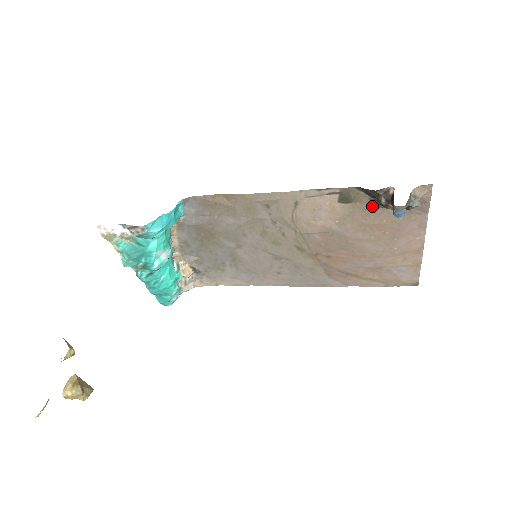
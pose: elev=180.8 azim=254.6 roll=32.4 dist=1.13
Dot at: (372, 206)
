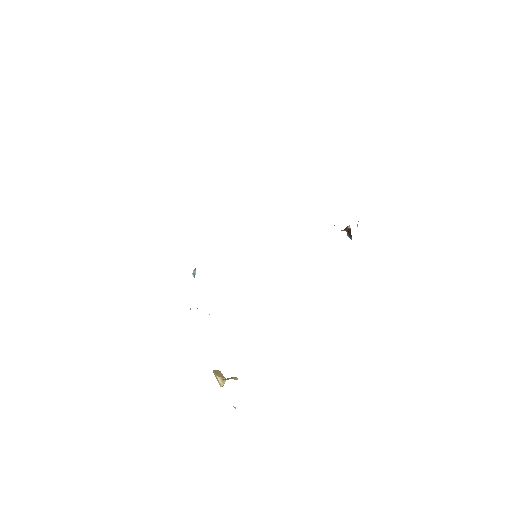
Dot at: occluded
